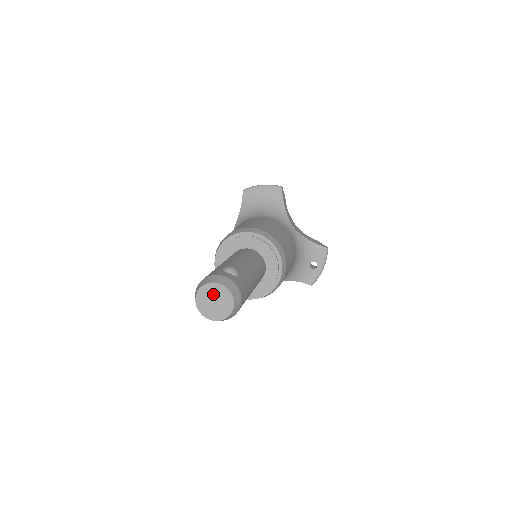
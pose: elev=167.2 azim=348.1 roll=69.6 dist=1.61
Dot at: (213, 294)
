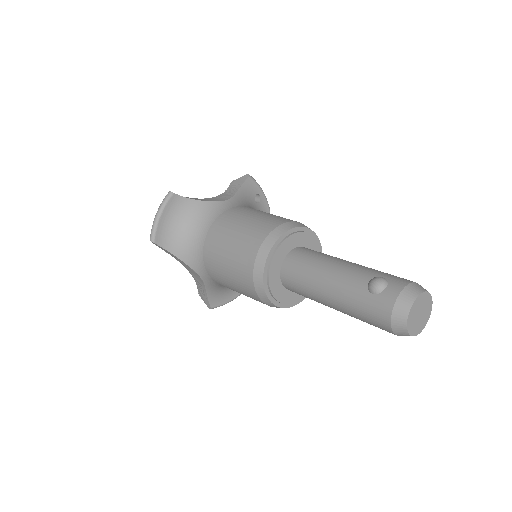
Dot at: (416, 313)
